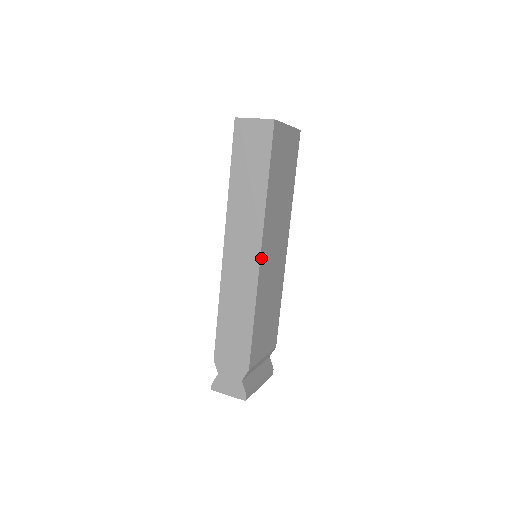
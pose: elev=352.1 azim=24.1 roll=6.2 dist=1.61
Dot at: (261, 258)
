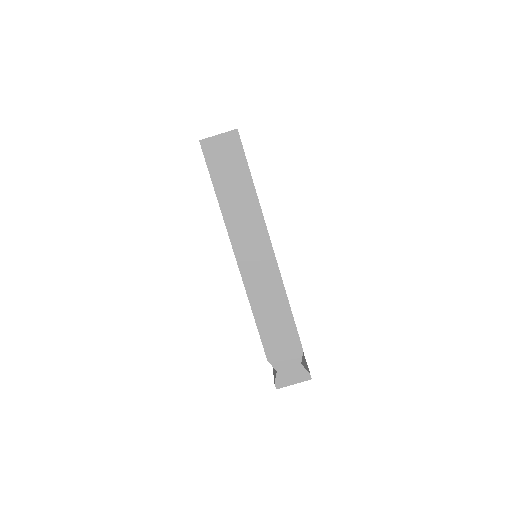
Dot at: (273, 250)
